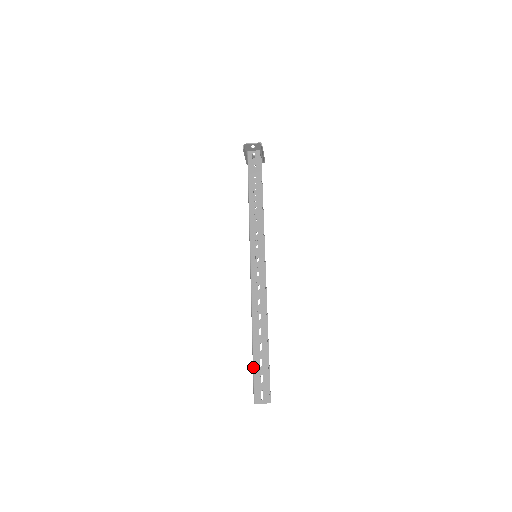
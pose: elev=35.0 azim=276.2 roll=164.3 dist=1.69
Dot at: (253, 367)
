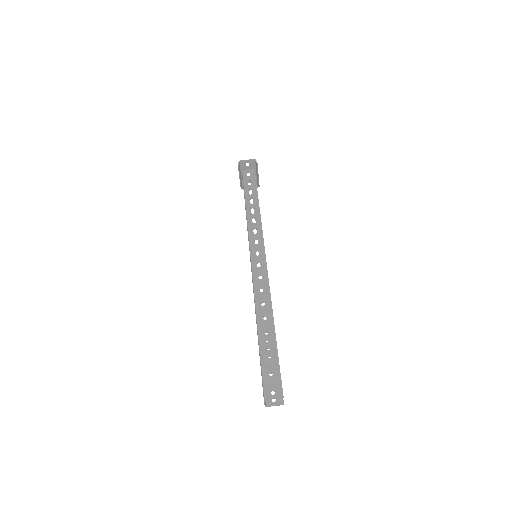
Dot at: (260, 359)
